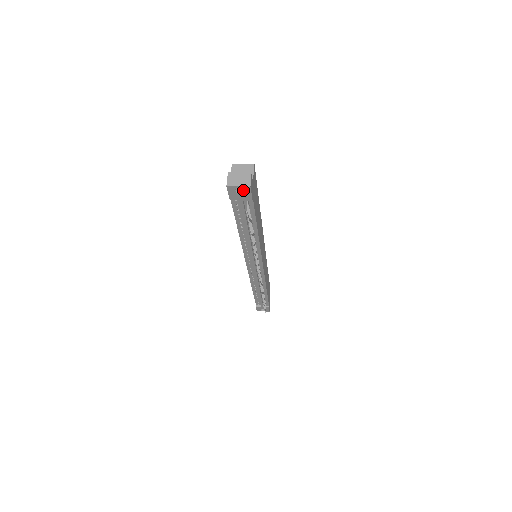
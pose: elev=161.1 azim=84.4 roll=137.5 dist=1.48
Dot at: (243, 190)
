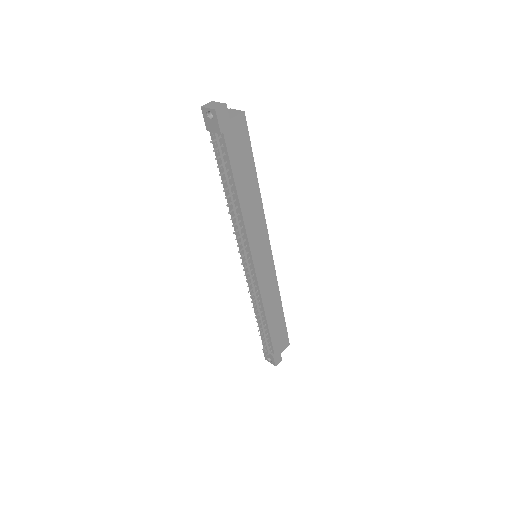
Dot at: (213, 116)
